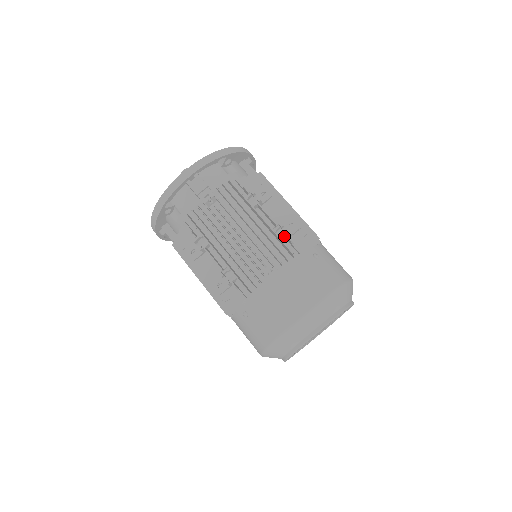
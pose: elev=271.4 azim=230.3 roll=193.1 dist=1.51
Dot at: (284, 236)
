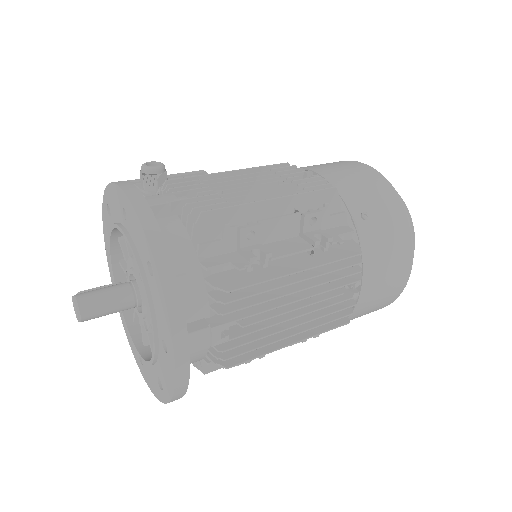
Dot at: (327, 245)
